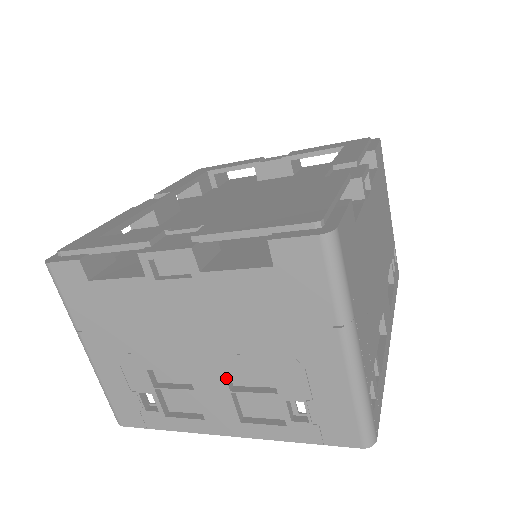
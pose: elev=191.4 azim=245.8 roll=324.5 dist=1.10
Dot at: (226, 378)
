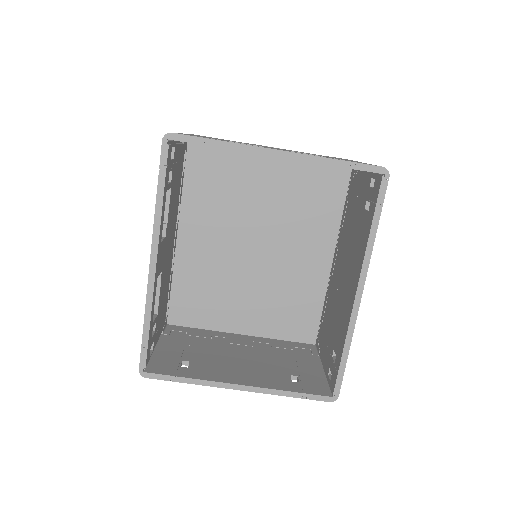
Dot at: occluded
